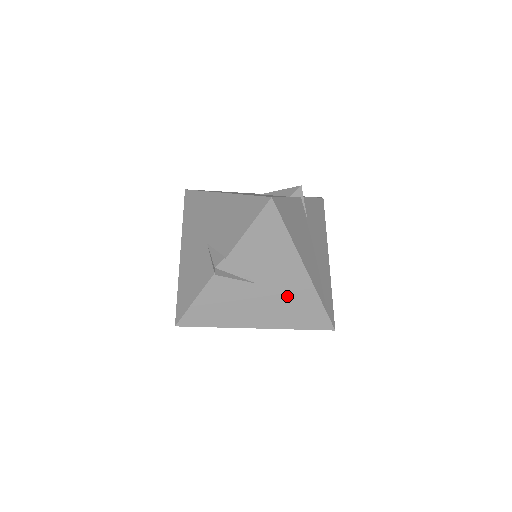
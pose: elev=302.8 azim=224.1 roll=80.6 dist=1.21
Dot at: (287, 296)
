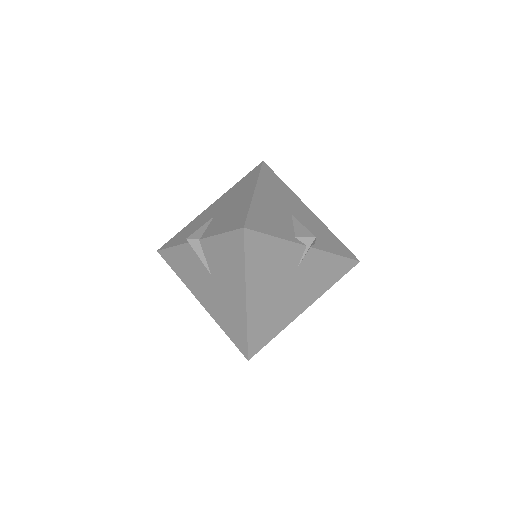
Dot at: (227, 304)
